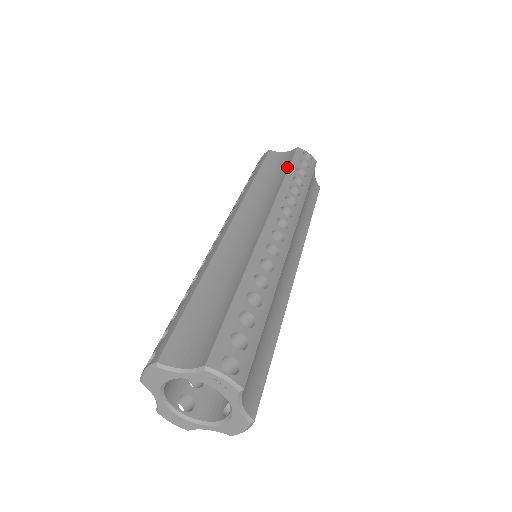
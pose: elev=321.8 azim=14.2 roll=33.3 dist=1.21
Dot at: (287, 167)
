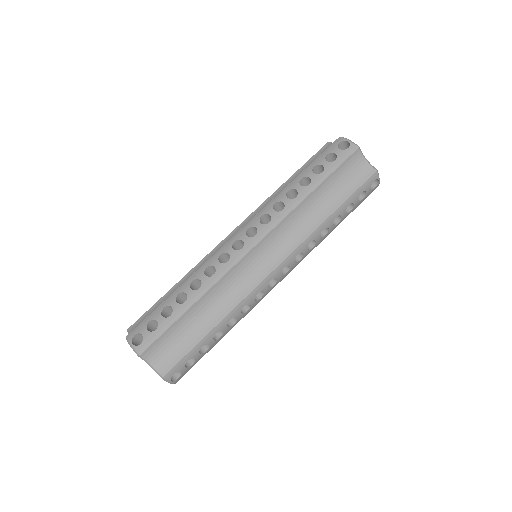
Dot at: (308, 166)
